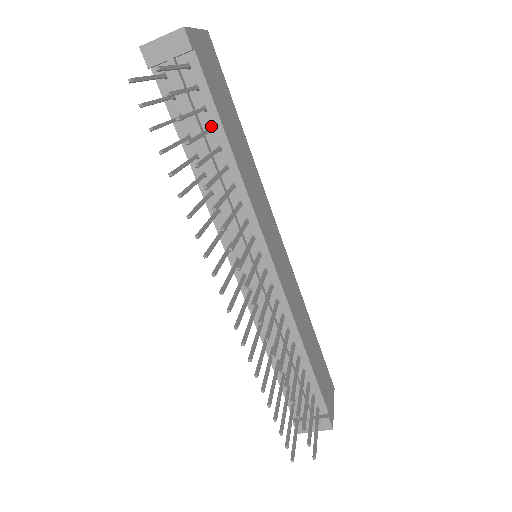
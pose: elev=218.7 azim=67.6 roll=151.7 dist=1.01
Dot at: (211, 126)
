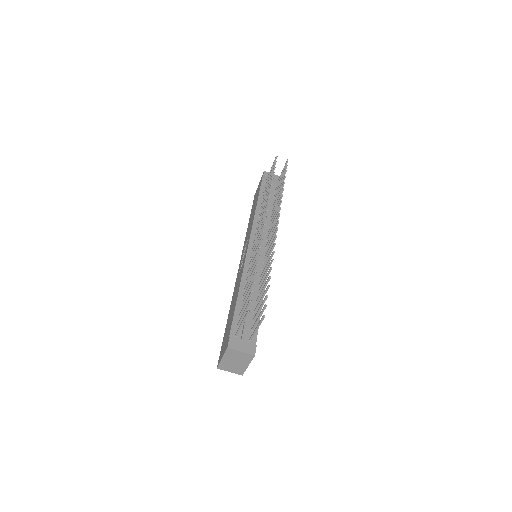
Dot at: (273, 202)
